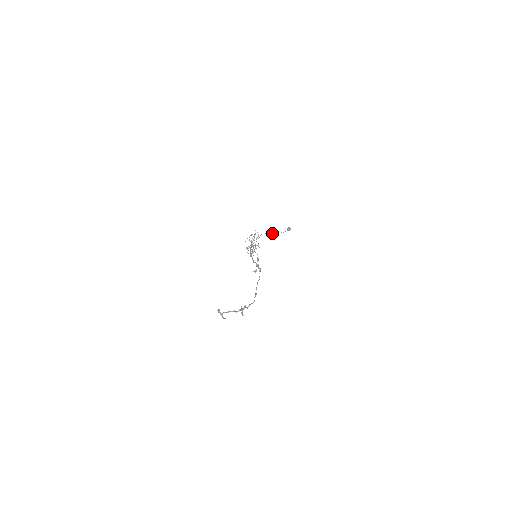
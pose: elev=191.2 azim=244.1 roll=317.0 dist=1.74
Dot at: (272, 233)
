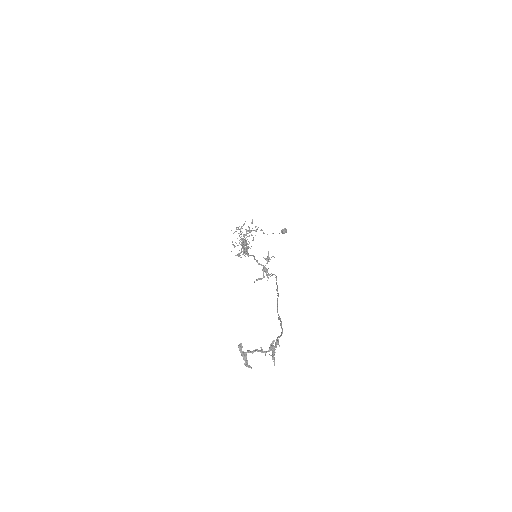
Dot at: occluded
